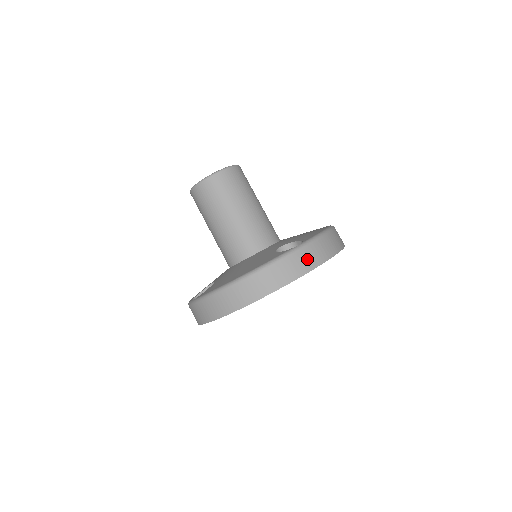
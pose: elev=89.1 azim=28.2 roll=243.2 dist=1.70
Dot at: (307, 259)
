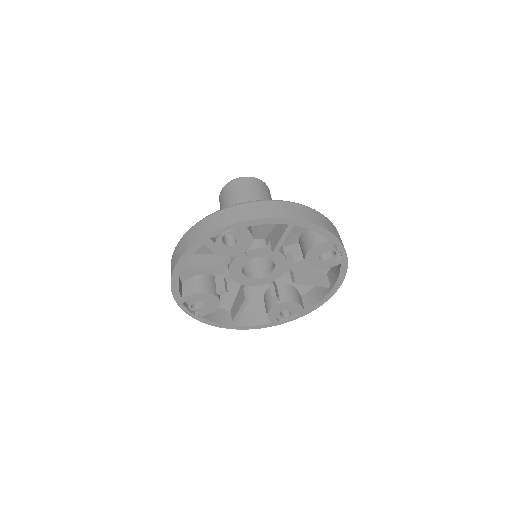
Dot at: (219, 220)
